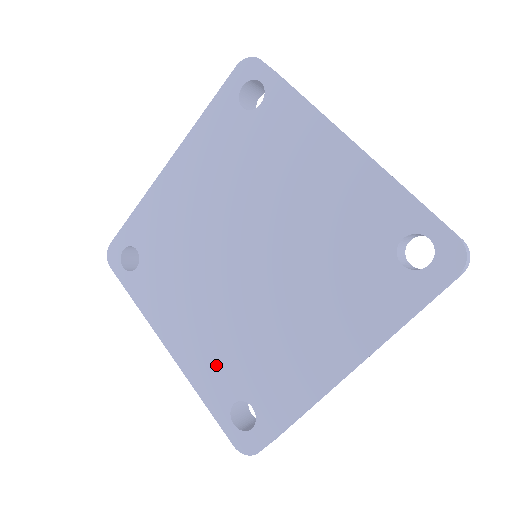
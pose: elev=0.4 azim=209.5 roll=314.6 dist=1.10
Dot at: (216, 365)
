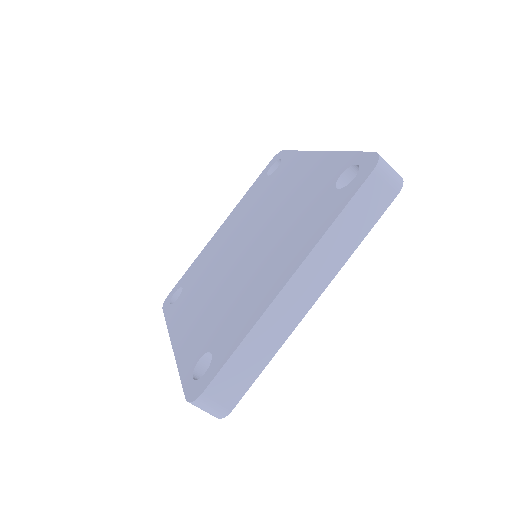
Dot at: (199, 335)
